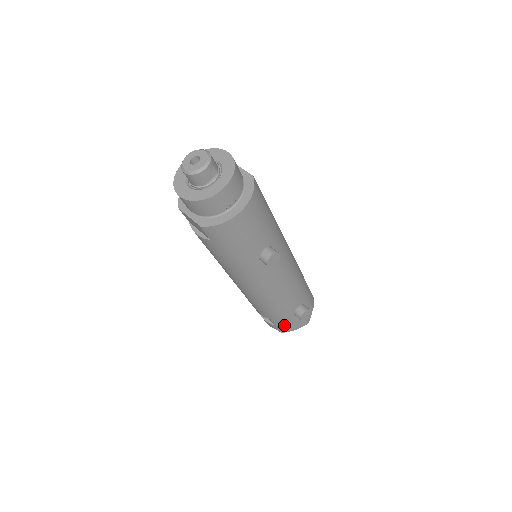
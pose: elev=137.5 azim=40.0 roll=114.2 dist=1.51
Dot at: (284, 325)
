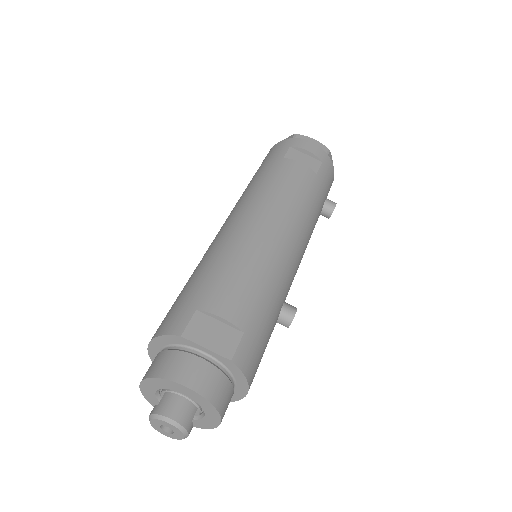
Dot at: occluded
